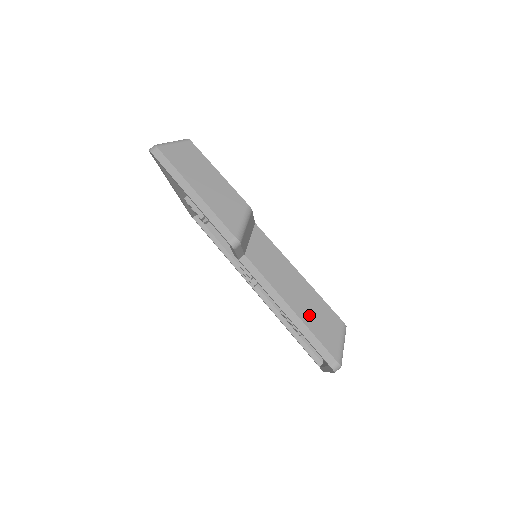
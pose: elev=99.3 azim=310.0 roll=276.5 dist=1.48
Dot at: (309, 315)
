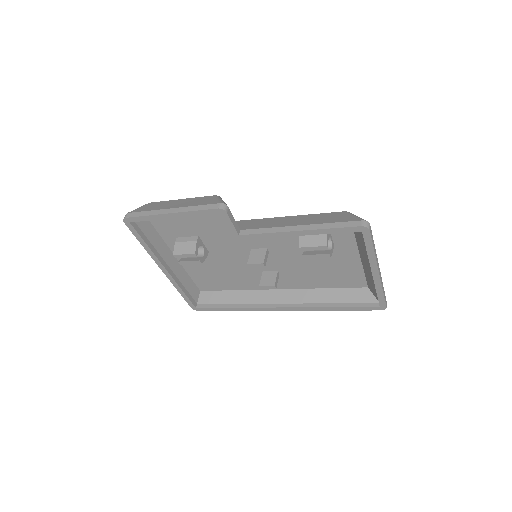
Dot at: (317, 221)
